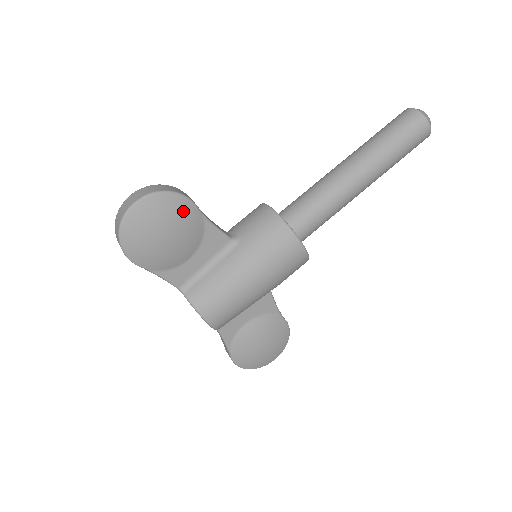
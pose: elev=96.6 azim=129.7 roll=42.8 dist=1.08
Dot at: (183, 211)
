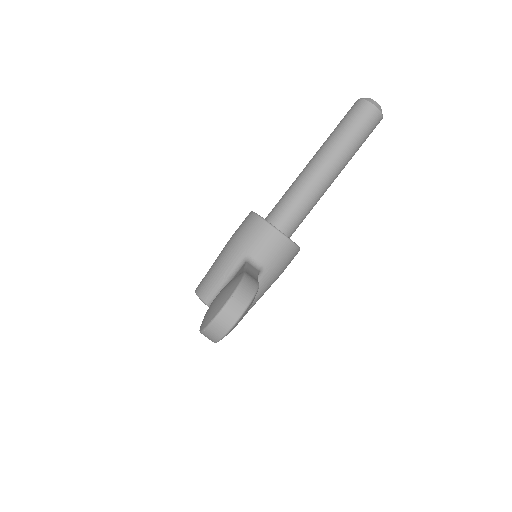
Dot at: occluded
